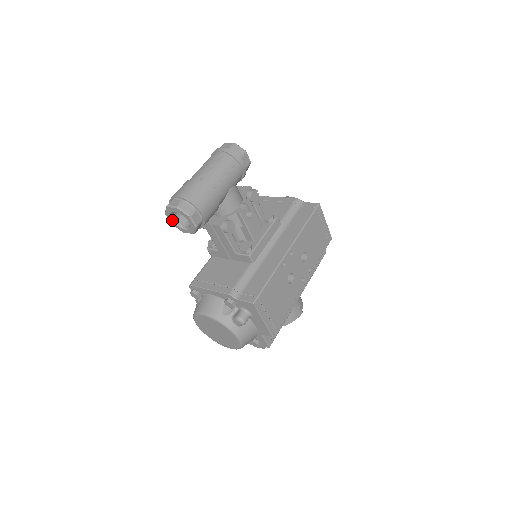
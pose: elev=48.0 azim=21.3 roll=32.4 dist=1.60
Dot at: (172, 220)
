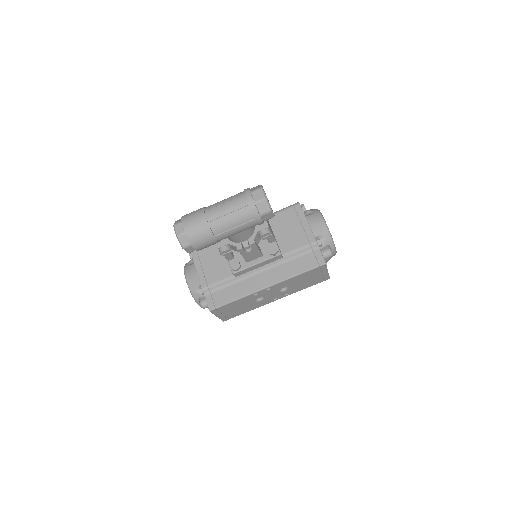
Dot at: occluded
